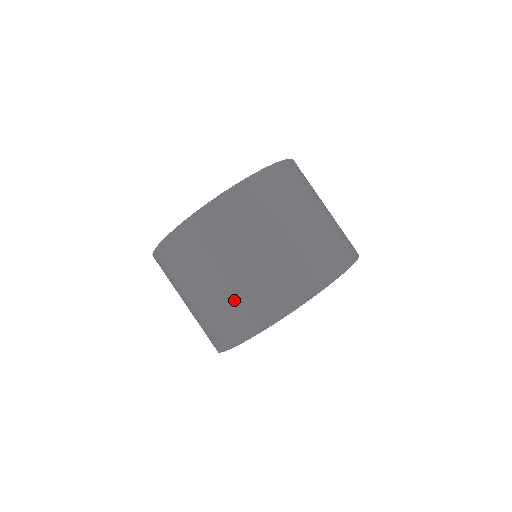
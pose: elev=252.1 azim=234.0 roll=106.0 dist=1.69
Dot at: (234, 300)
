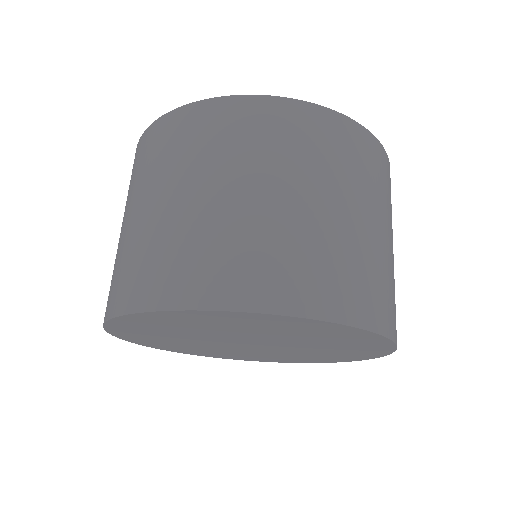
Dot at: (204, 236)
